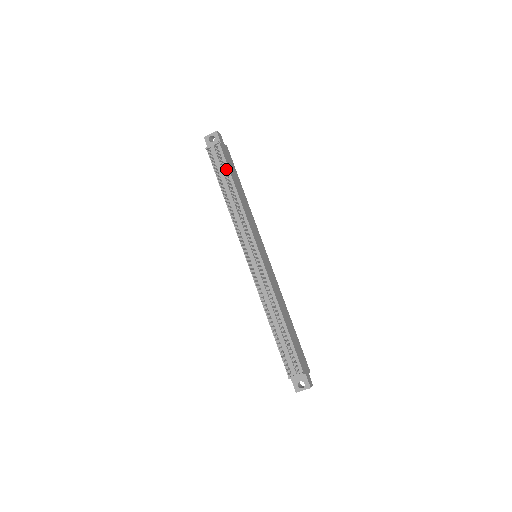
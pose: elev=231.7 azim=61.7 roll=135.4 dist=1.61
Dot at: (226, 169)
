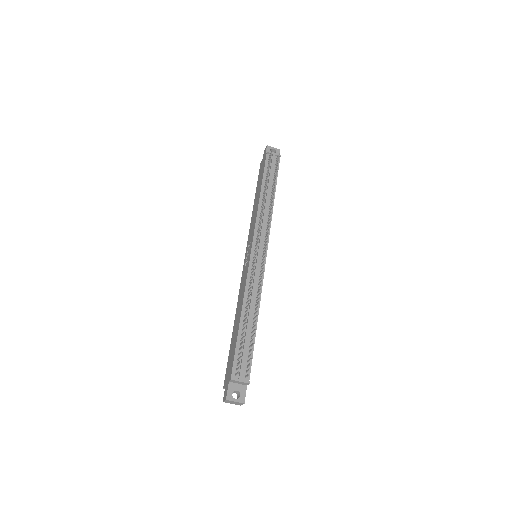
Dot at: occluded
